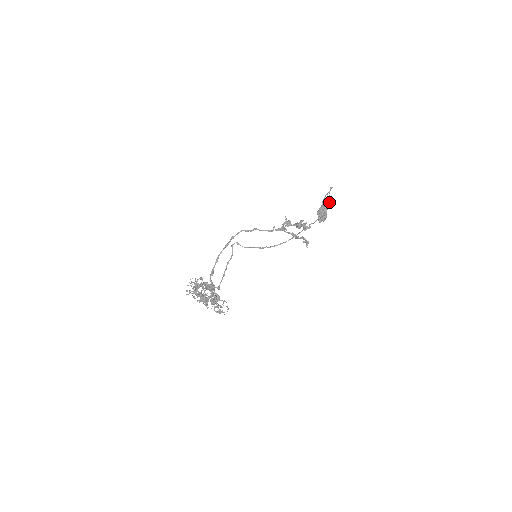
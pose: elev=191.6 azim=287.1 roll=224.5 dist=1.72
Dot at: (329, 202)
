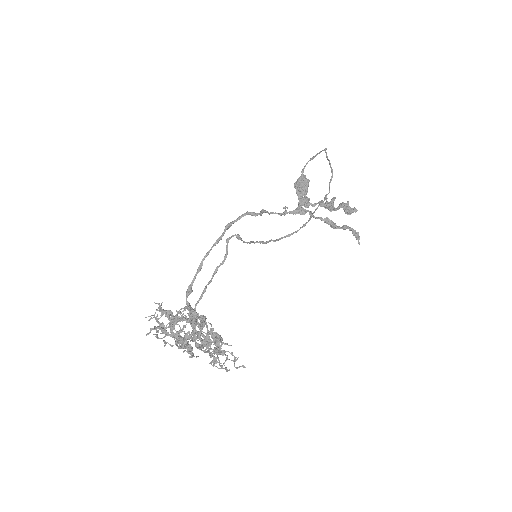
Dot at: (332, 170)
